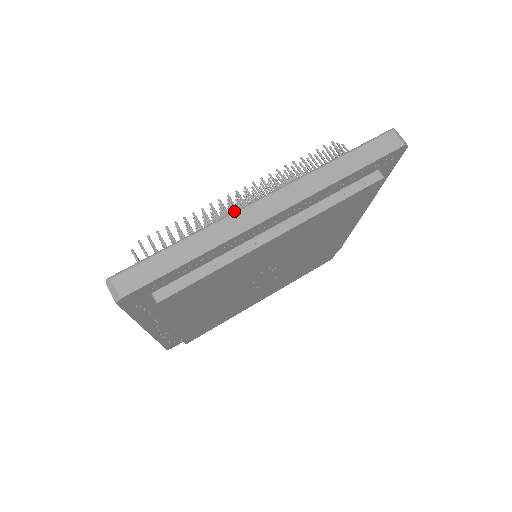
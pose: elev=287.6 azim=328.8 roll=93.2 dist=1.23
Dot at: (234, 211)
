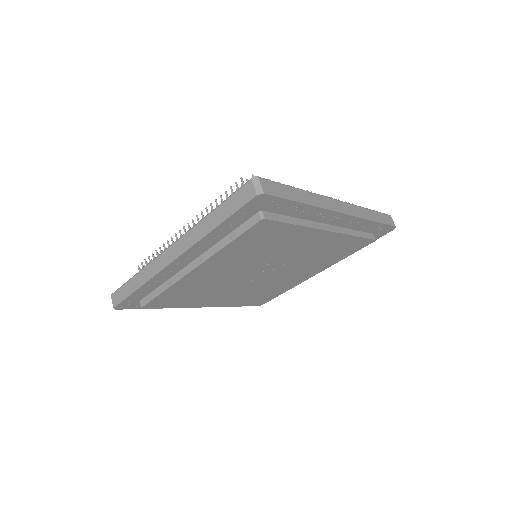
Dot at: occluded
